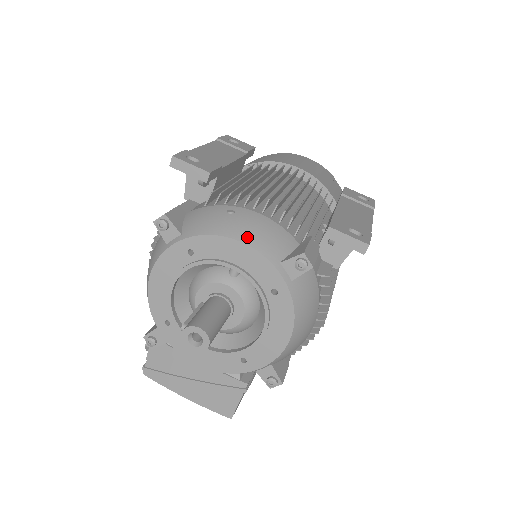
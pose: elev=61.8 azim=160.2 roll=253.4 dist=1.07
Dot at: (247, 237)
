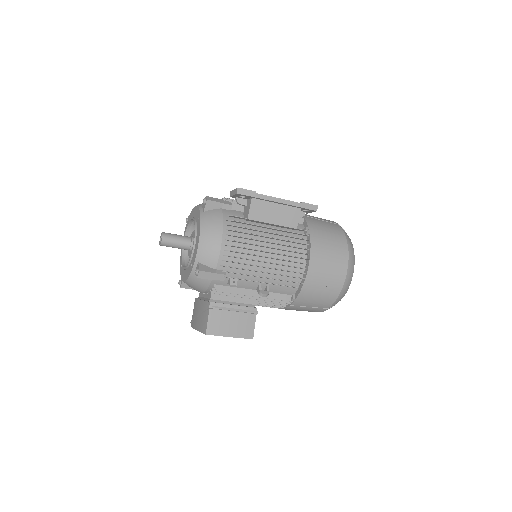
Dot at: occluded
